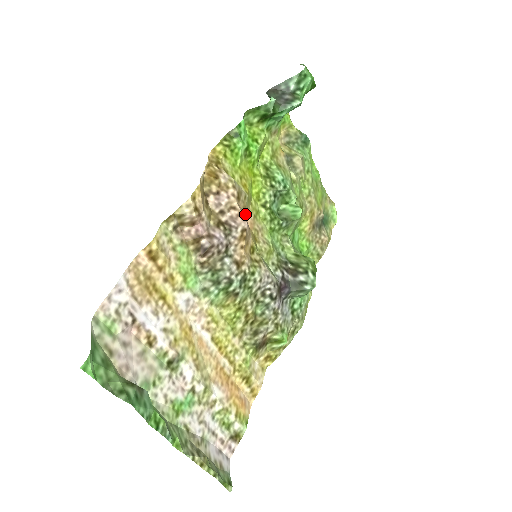
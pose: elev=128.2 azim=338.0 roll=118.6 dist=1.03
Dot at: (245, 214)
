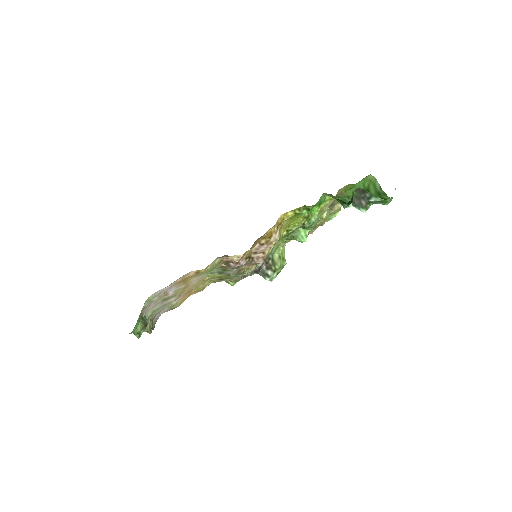
Dot at: occluded
